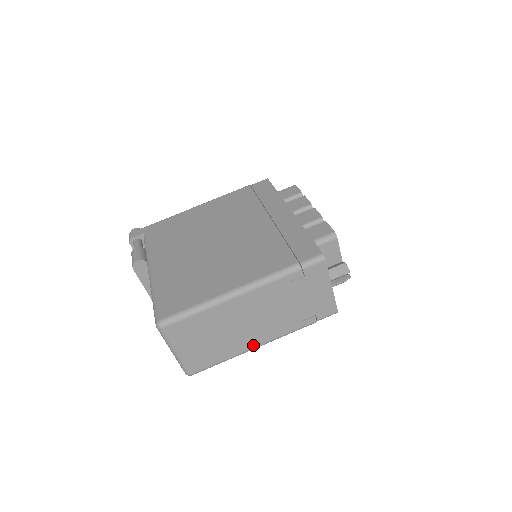
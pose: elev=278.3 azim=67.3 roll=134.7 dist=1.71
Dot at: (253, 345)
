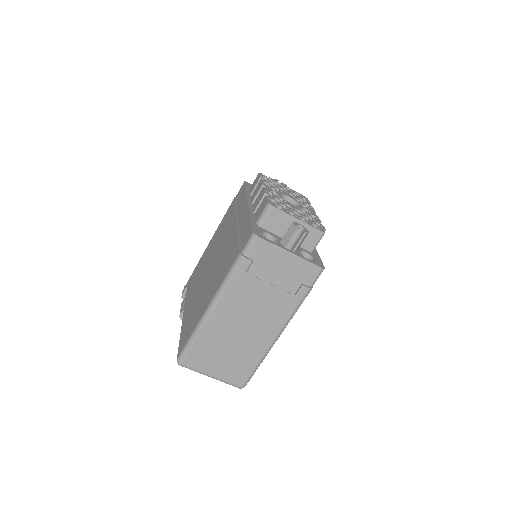
Dot at: (270, 339)
